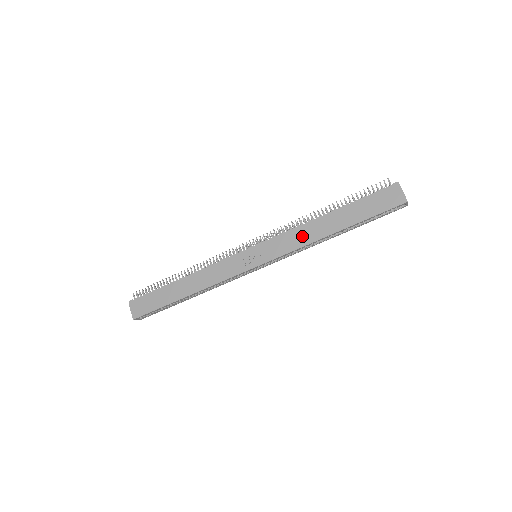
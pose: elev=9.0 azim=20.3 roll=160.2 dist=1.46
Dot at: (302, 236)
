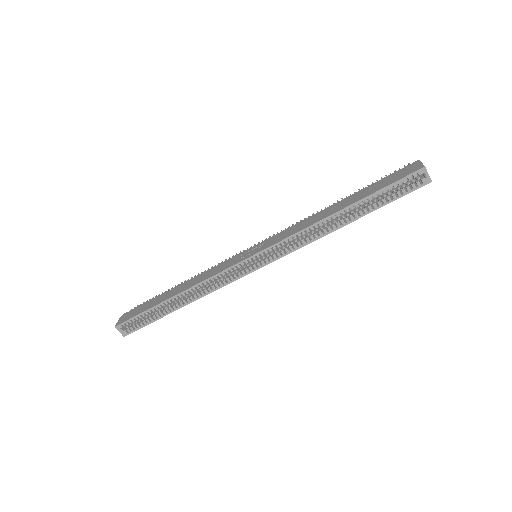
Dot at: (305, 223)
